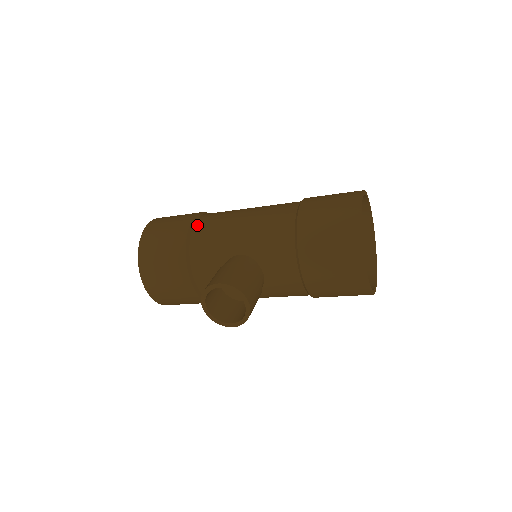
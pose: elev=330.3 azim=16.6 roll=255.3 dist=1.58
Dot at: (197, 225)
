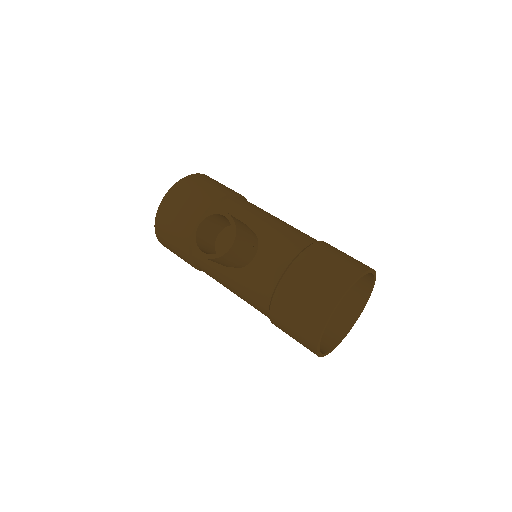
Dot at: (240, 198)
